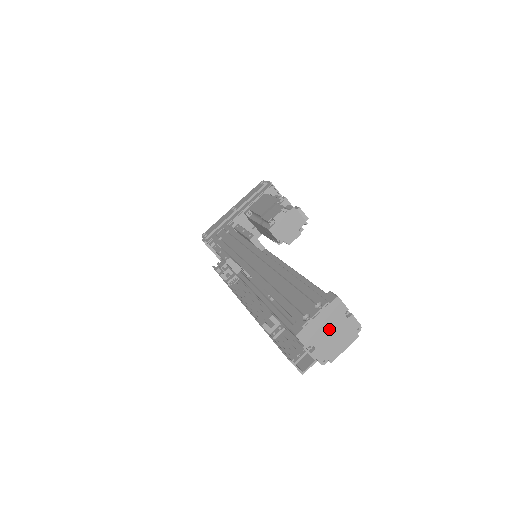
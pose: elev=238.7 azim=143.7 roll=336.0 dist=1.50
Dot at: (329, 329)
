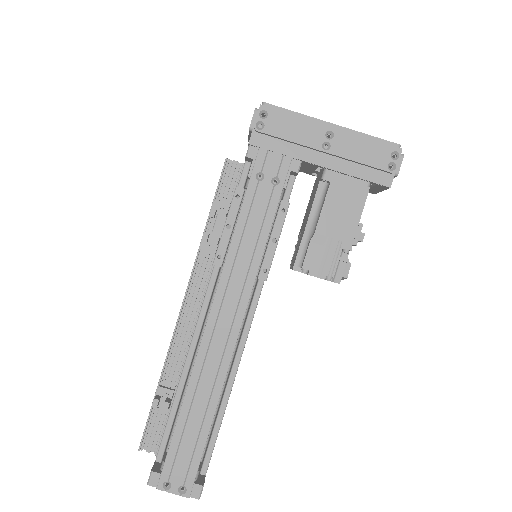
Dot at: occluded
